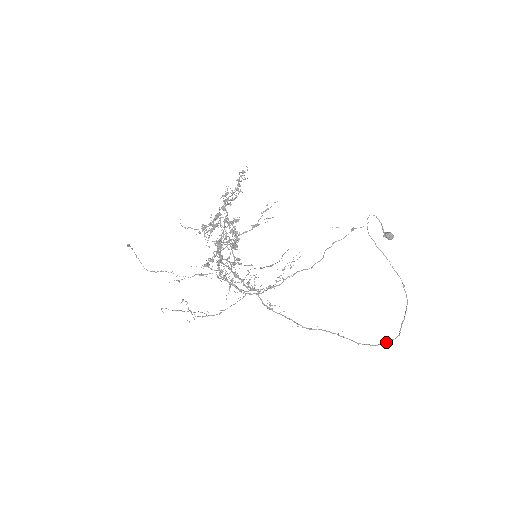
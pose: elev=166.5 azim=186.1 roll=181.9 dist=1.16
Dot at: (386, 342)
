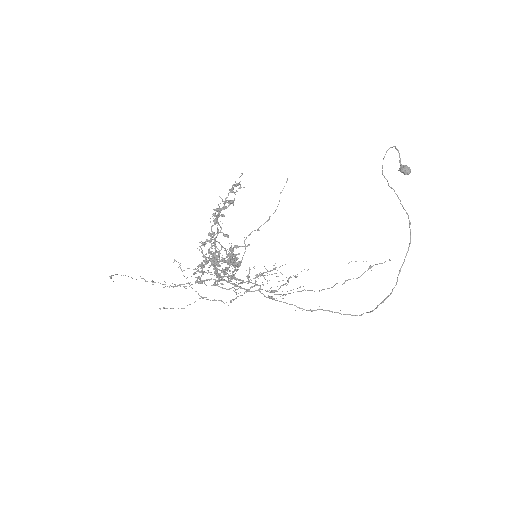
Dot at: (383, 302)
